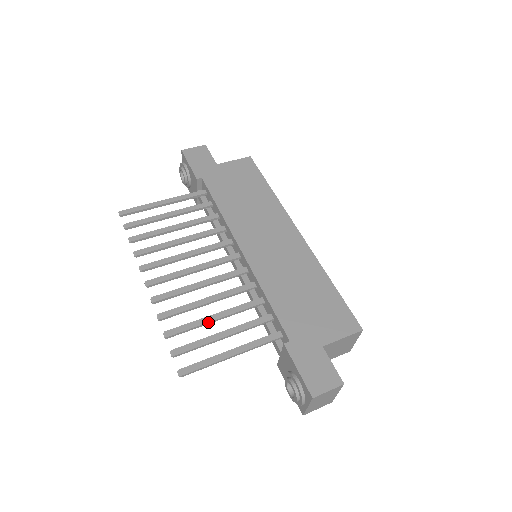
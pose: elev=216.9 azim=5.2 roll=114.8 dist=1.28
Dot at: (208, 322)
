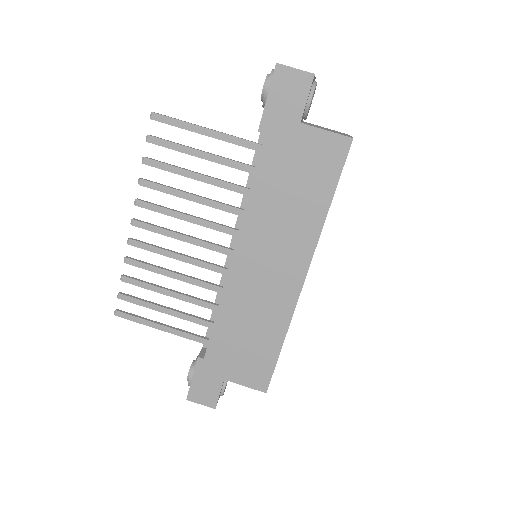
Dot at: (160, 293)
